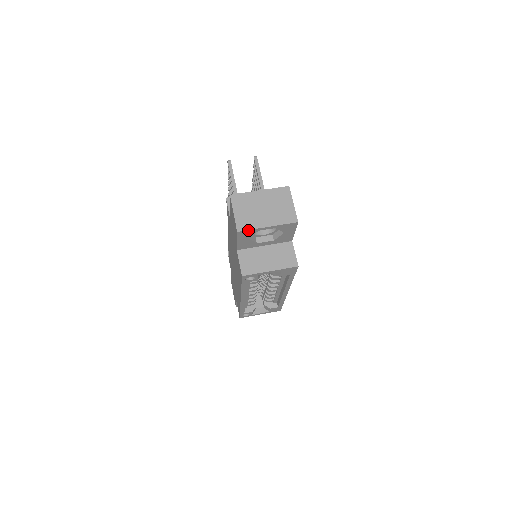
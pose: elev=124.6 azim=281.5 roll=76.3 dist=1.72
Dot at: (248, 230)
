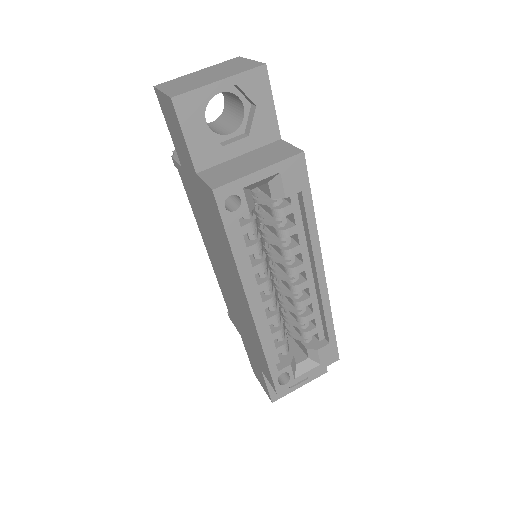
Dot at: (189, 93)
